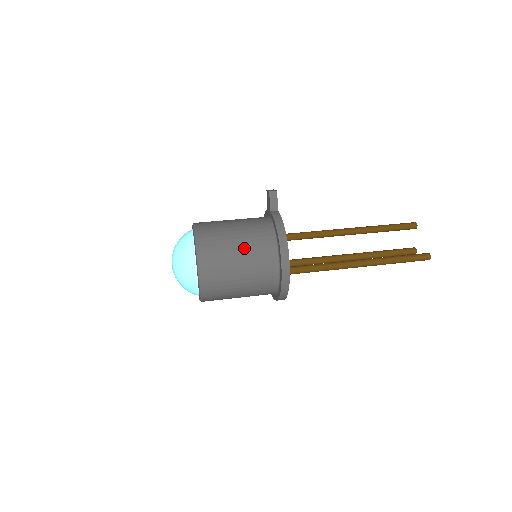
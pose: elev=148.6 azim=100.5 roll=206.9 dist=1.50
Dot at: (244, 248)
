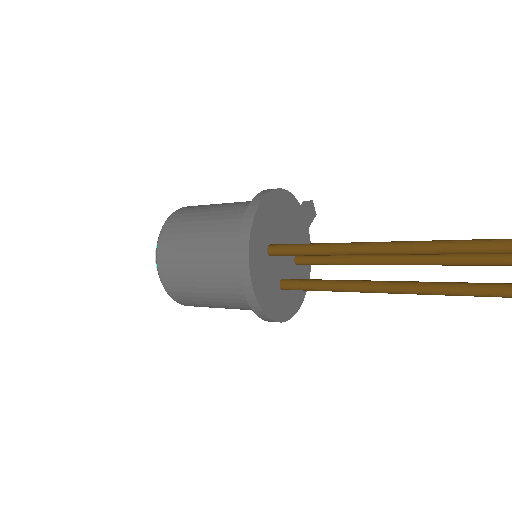
Dot at: occluded
